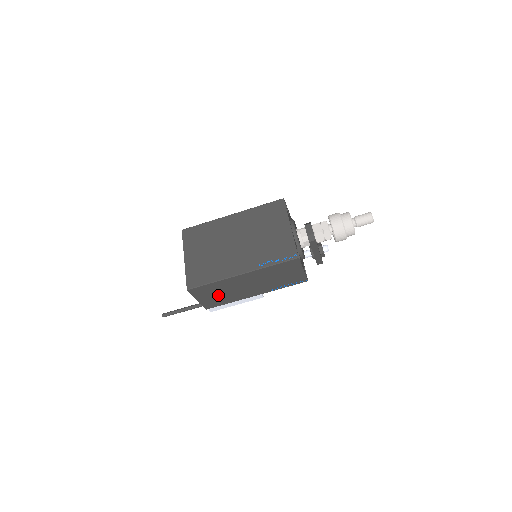
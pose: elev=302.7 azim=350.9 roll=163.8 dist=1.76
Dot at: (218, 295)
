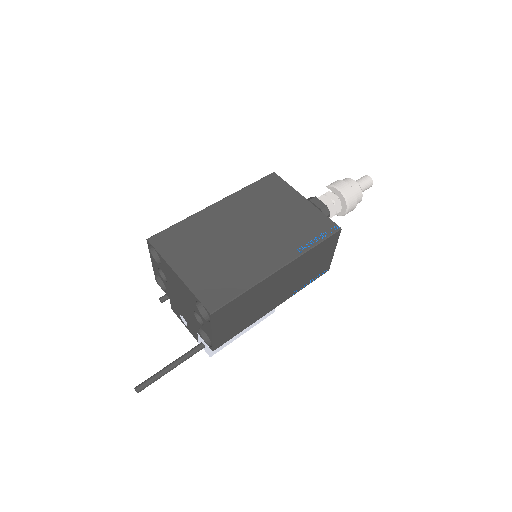
Dot at: (239, 317)
